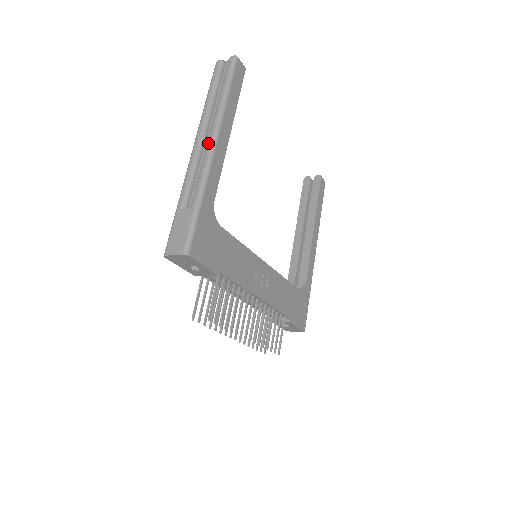
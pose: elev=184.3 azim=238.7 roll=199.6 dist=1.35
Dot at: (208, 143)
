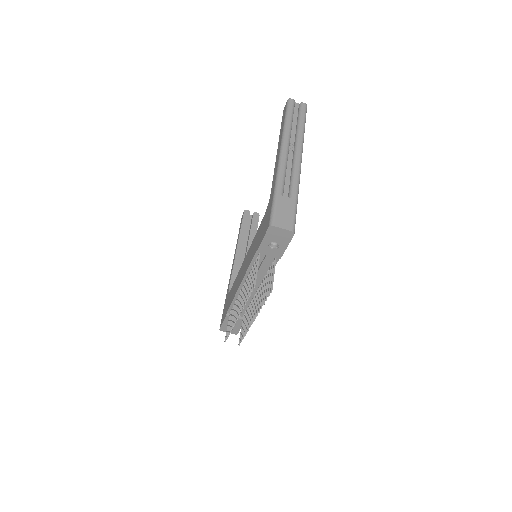
Dot at: (297, 156)
